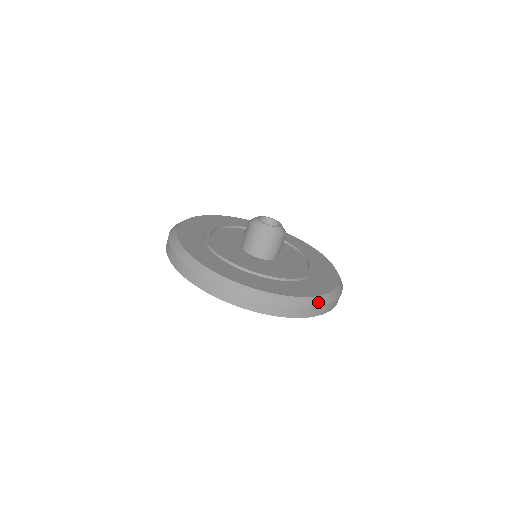
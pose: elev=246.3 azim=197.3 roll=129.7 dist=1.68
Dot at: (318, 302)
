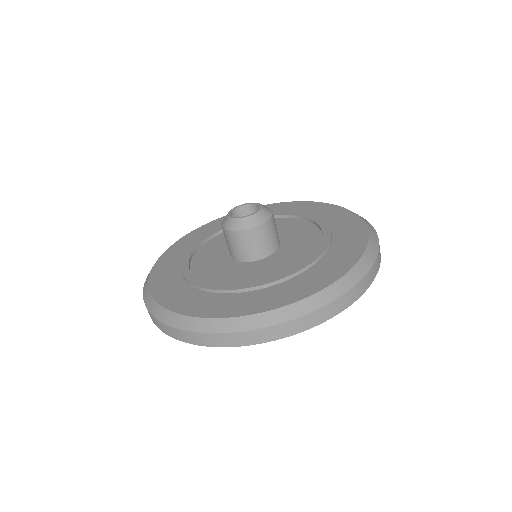
Dot at: (315, 303)
